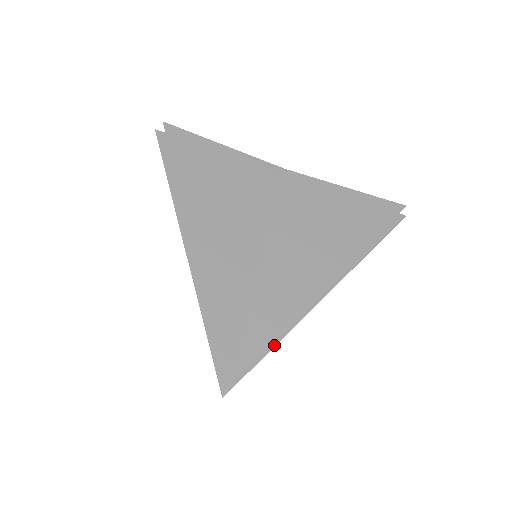
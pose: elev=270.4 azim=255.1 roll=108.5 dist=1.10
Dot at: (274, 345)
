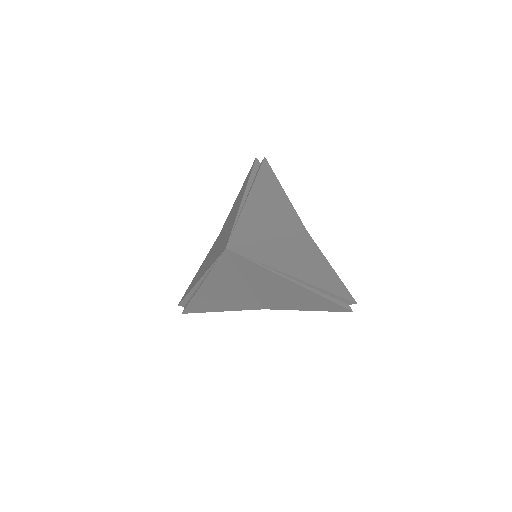
Dot at: (263, 266)
